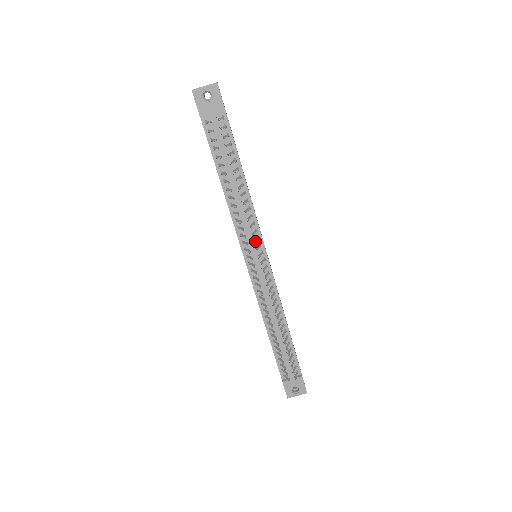
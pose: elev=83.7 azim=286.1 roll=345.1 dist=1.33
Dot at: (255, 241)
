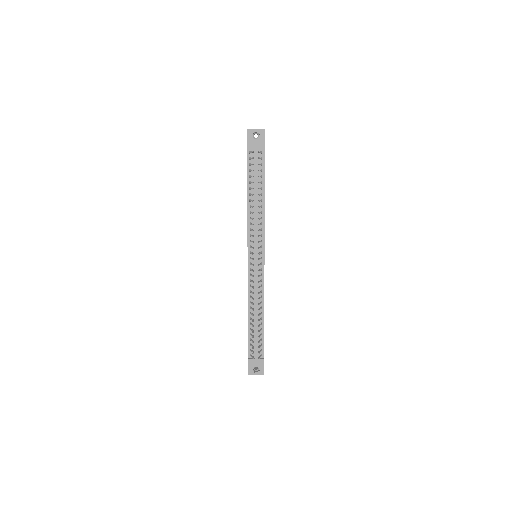
Dot at: (259, 241)
